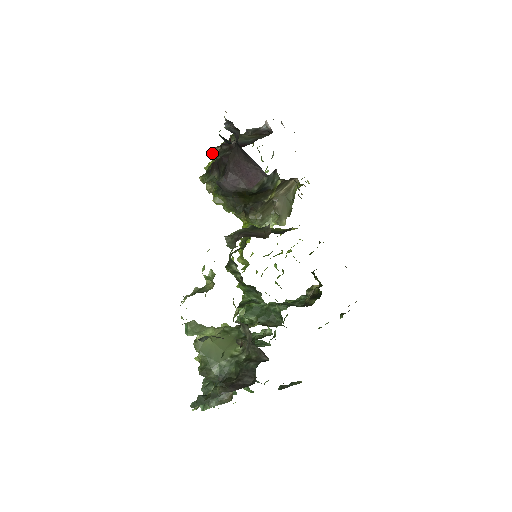
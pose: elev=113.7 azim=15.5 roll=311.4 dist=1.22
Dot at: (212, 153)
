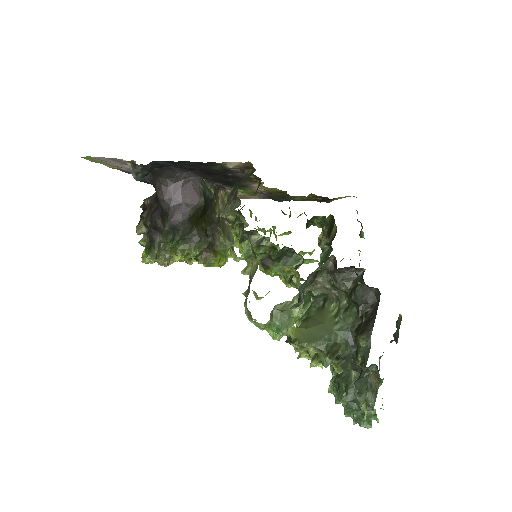
Dot at: (139, 232)
